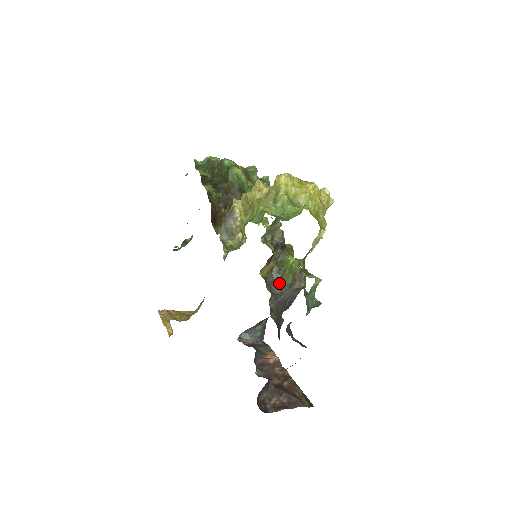
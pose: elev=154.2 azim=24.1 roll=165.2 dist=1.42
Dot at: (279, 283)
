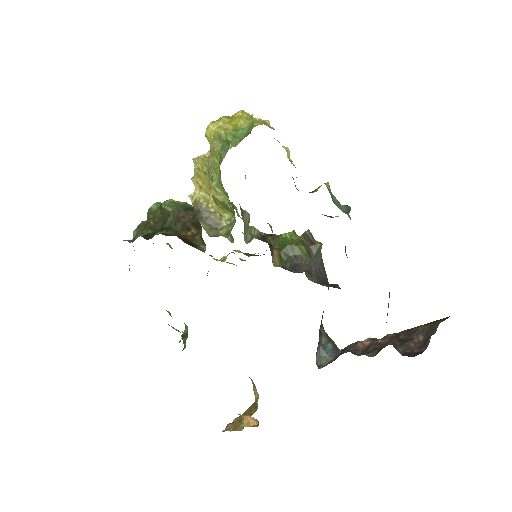
Dot at: (298, 261)
